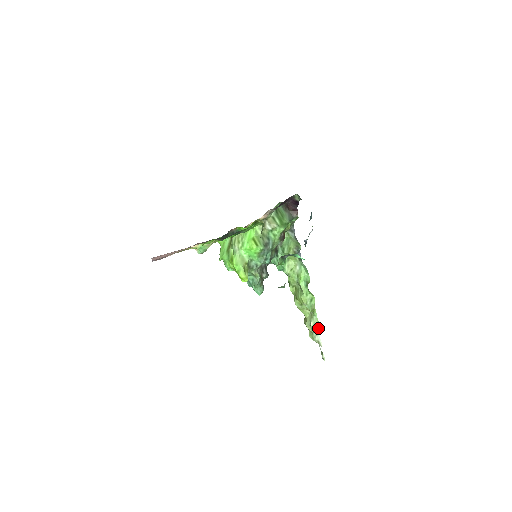
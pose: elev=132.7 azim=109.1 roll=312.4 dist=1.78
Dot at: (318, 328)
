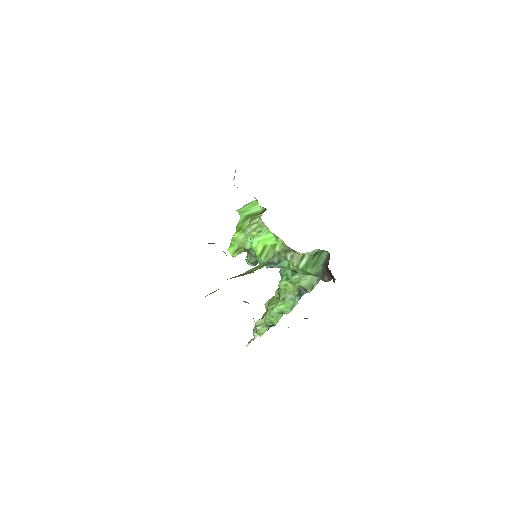
Dot at: (259, 335)
